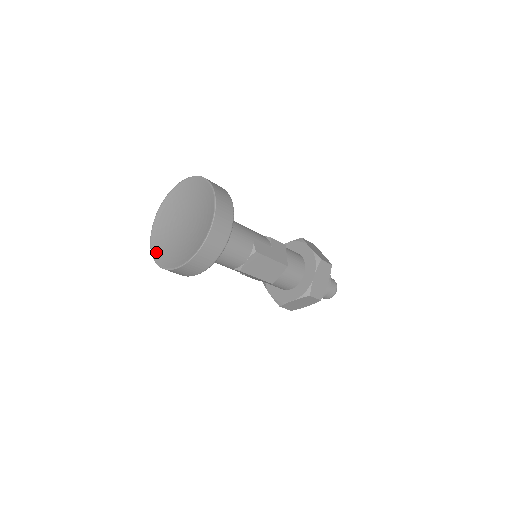
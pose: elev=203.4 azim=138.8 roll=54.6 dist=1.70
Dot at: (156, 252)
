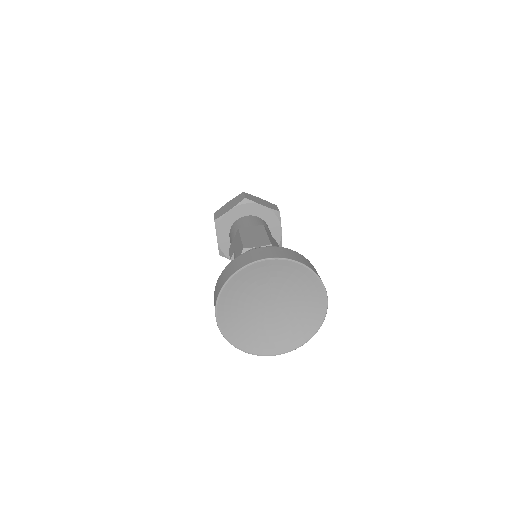
Dot at: (223, 313)
